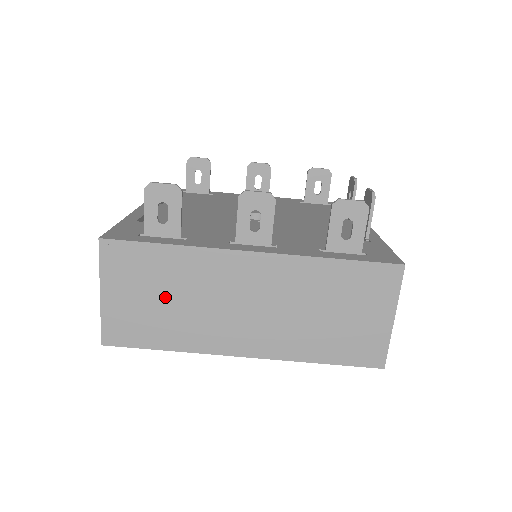
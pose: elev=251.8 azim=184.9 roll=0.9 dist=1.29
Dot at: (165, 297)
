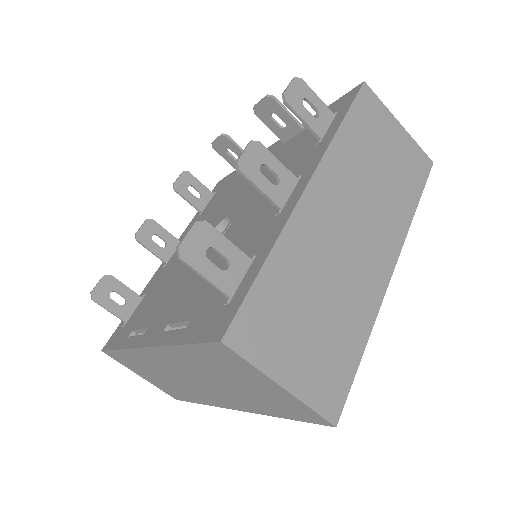
Dot at: (314, 309)
